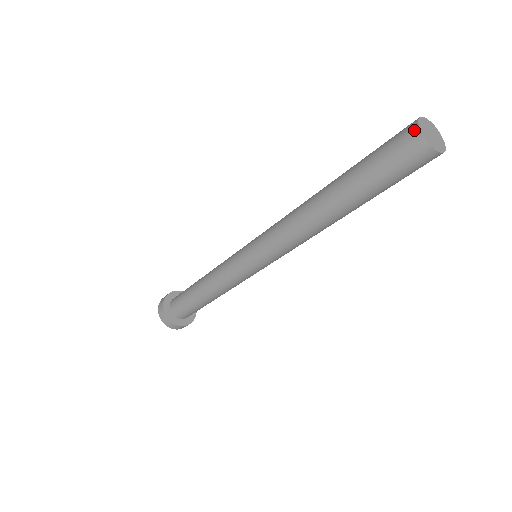
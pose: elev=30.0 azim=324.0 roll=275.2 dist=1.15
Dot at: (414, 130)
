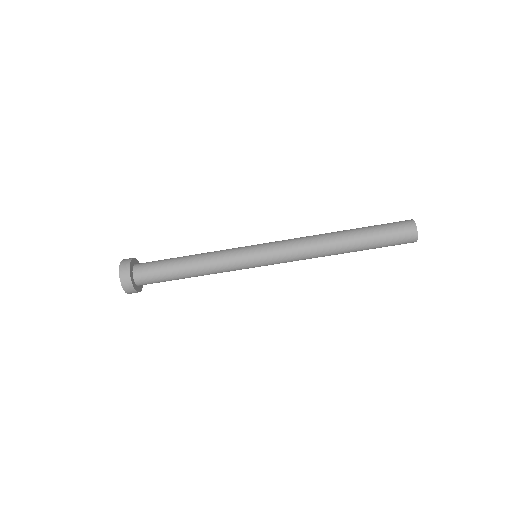
Dot at: (413, 224)
